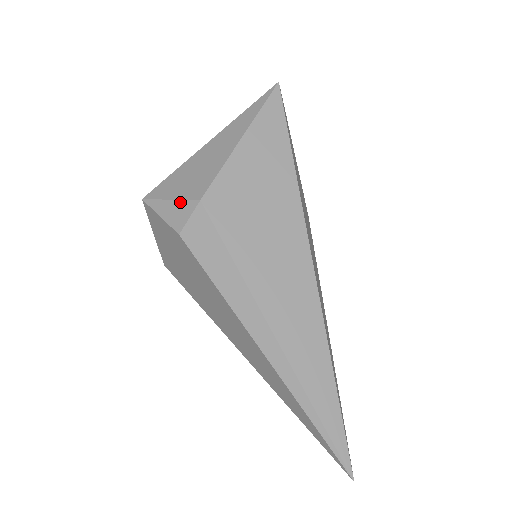
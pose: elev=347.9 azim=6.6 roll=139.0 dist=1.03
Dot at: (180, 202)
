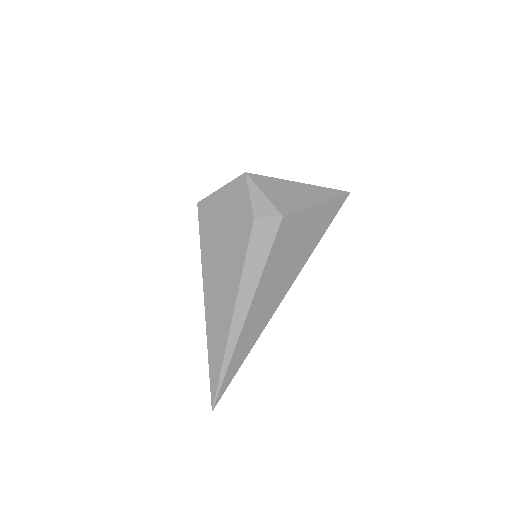
Dot at: (270, 203)
